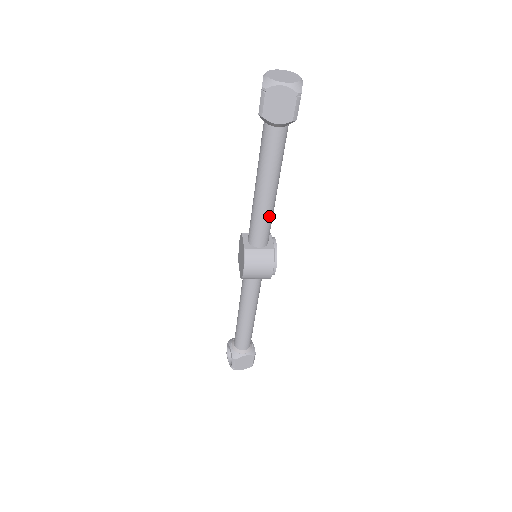
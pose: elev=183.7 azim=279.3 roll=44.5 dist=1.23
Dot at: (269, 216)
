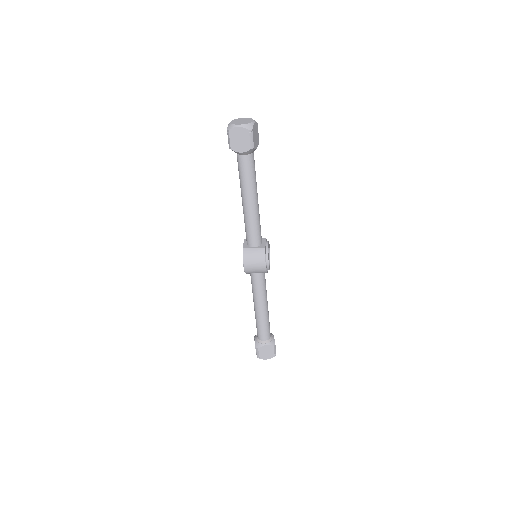
Dot at: (255, 221)
